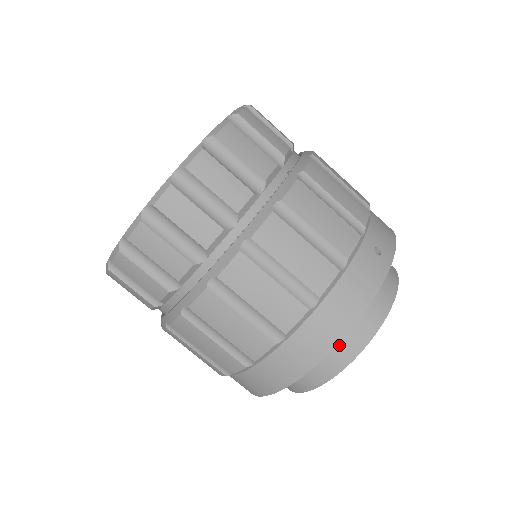
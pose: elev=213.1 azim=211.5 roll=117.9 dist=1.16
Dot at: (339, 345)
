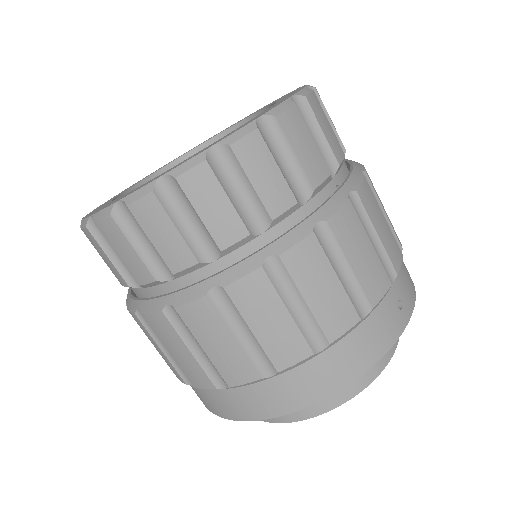
Dot at: occluded
